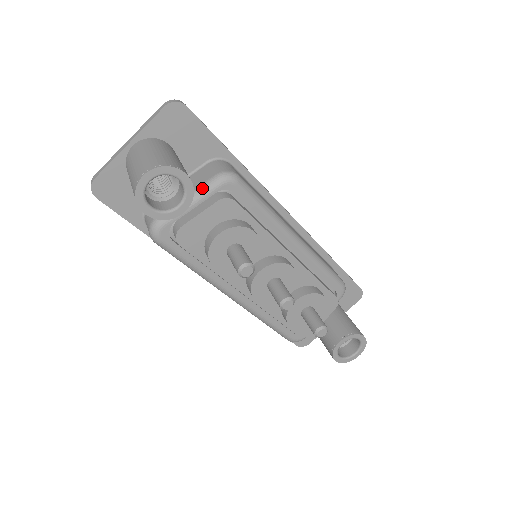
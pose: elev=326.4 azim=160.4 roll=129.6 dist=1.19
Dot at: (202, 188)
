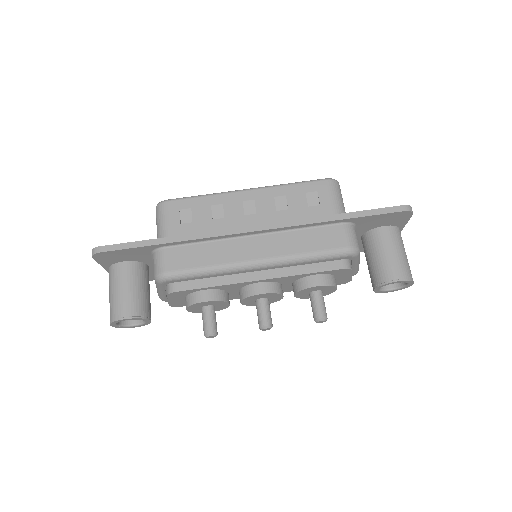
Dot at: (156, 286)
